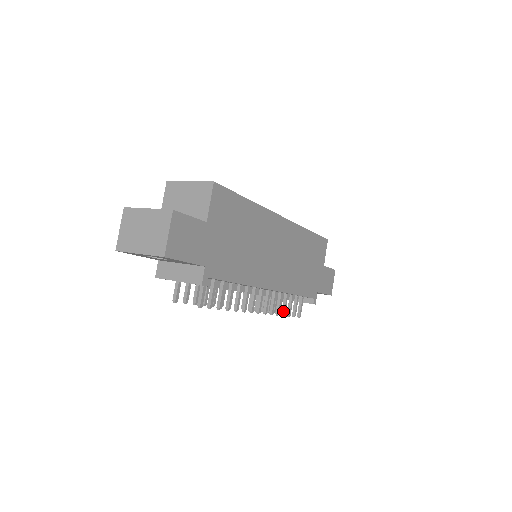
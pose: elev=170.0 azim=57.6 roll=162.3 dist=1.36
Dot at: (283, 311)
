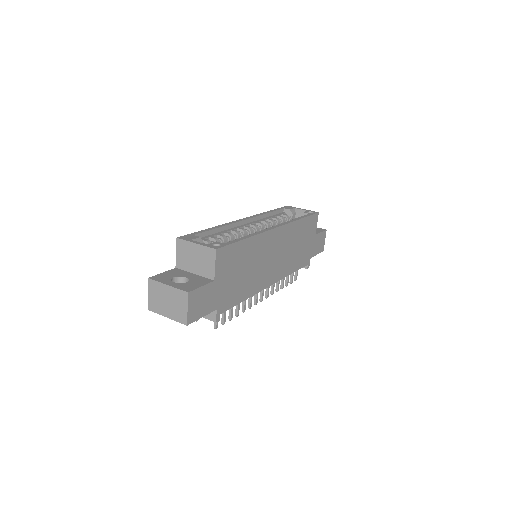
Dot at: (282, 286)
